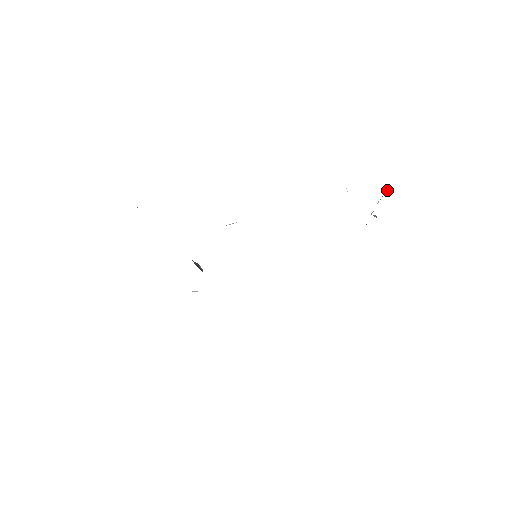
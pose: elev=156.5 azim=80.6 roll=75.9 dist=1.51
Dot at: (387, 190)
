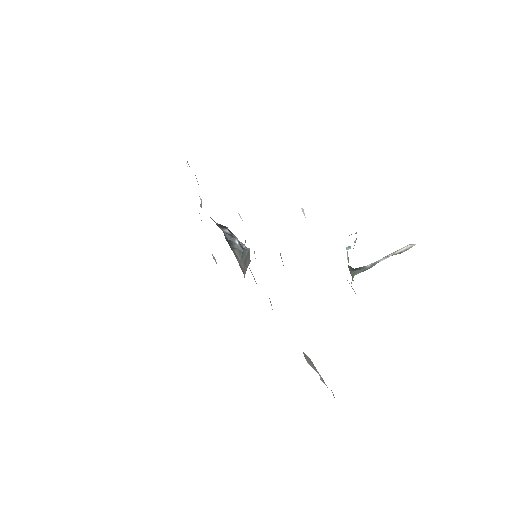
Dot at: (356, 232)
